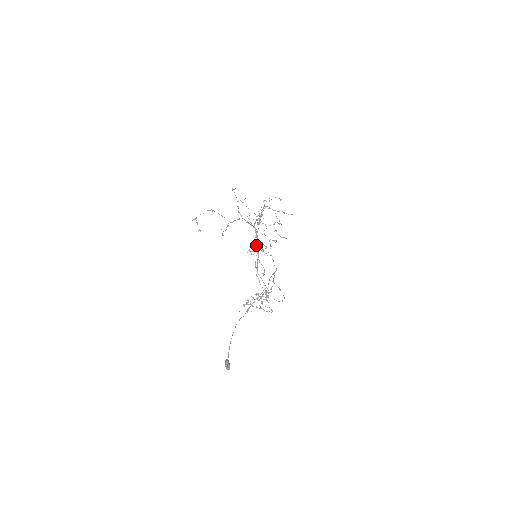
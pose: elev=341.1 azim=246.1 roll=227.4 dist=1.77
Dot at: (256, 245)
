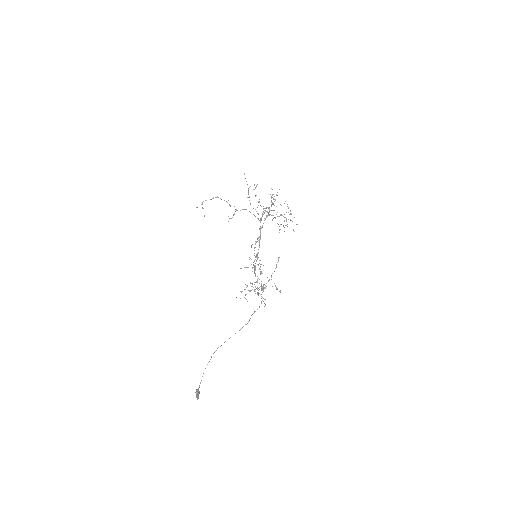
Dot at: (254, 255)
